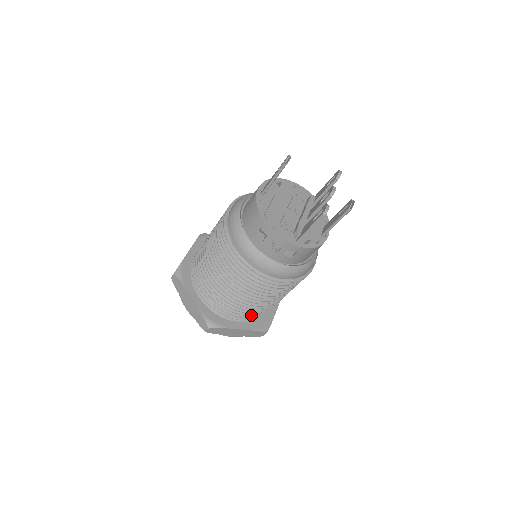
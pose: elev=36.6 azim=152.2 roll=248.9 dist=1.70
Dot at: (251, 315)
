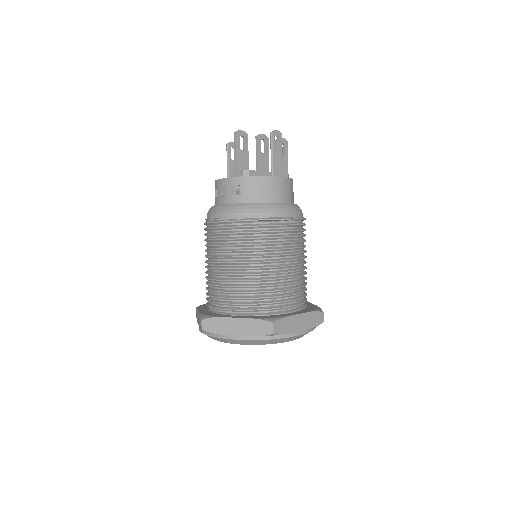
Dot at: (245, 298)
